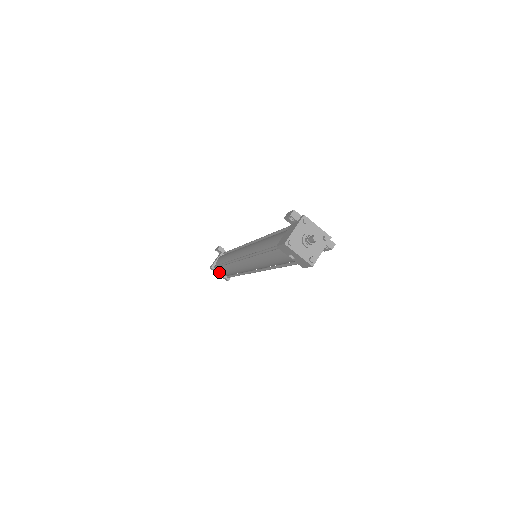
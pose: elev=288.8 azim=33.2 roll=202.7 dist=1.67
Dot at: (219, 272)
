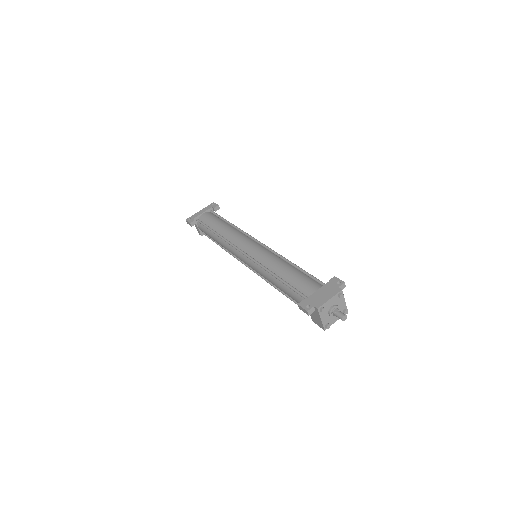
Dot at: occluded
